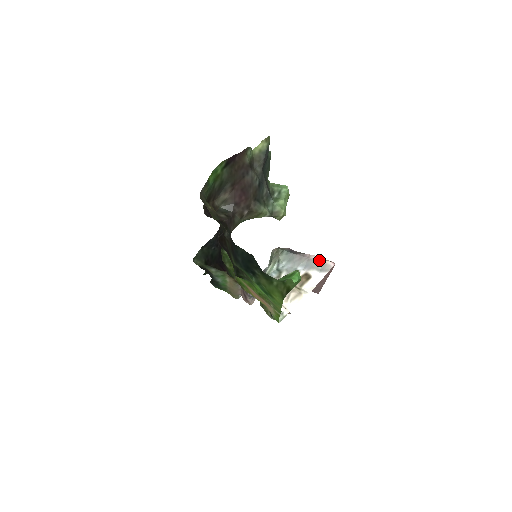
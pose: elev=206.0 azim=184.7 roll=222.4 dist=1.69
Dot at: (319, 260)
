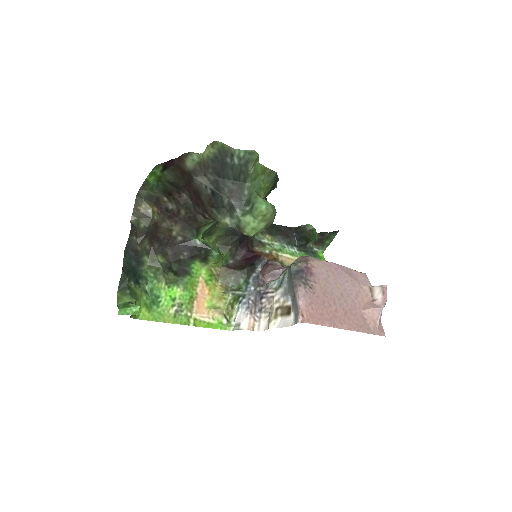
Dot at: (298, 304)
